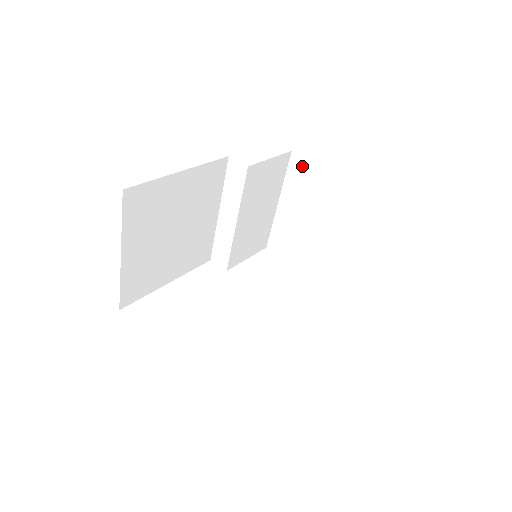
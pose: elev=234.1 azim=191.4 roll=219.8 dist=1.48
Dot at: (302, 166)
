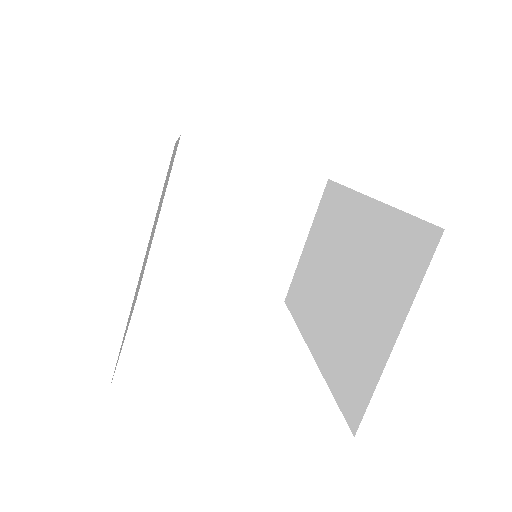
Dot at: (225, 158)
